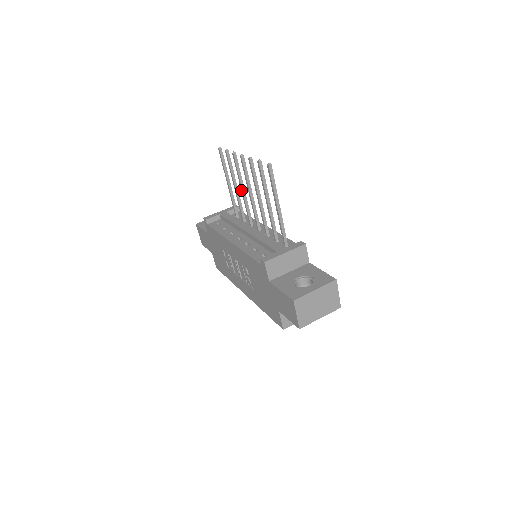
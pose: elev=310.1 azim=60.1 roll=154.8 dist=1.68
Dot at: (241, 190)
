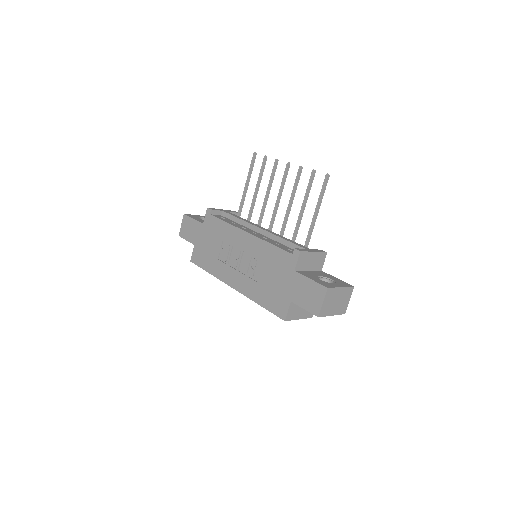
Dot at: (266, 194)
